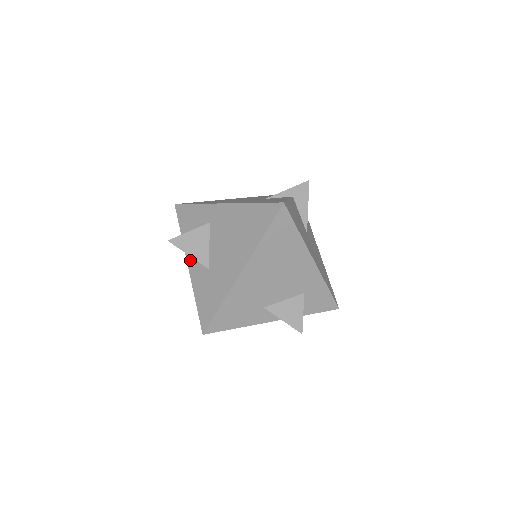
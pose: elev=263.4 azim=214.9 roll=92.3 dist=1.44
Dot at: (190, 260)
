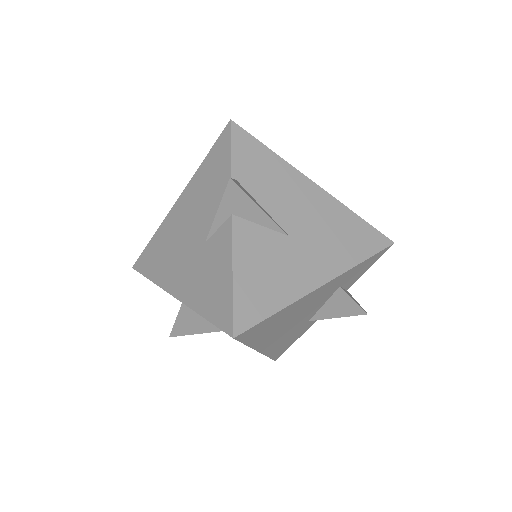
Dot at: occluded
